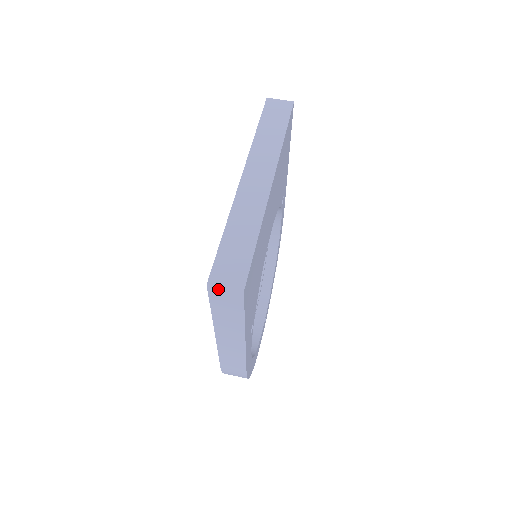
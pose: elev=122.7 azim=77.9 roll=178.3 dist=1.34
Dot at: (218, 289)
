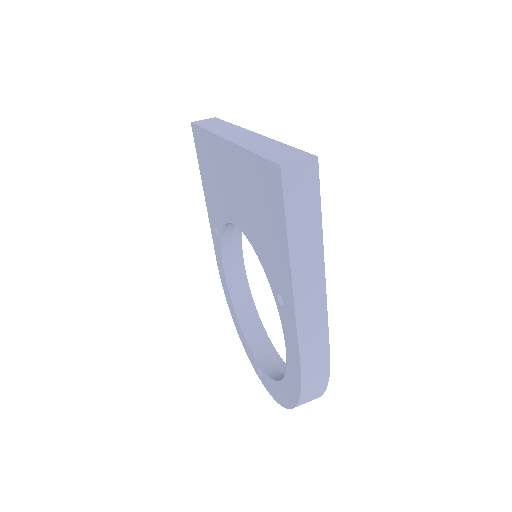
Dot at: (292, 168)
